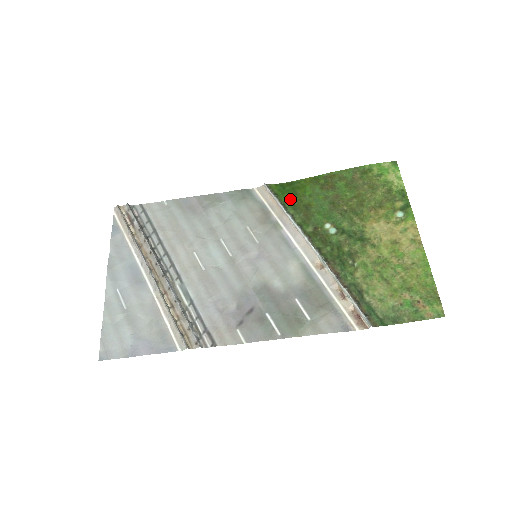
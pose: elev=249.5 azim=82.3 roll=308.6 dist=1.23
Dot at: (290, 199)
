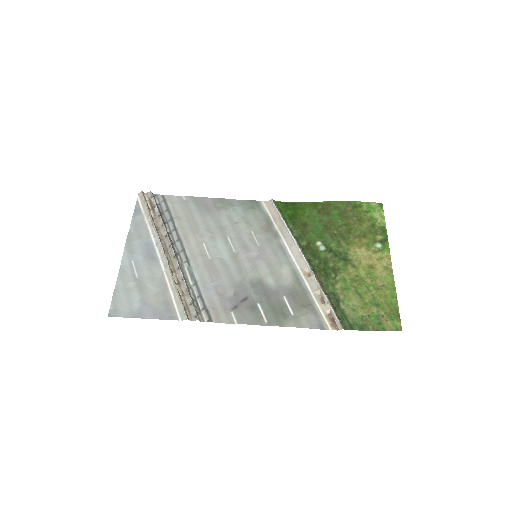
Dot at: (291, 216)
